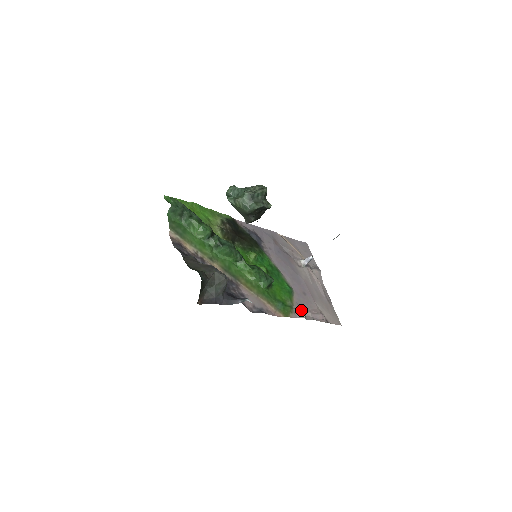
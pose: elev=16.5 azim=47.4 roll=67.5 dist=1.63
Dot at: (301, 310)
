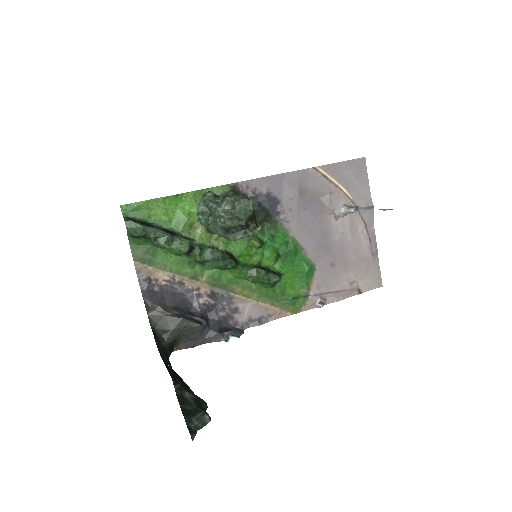
Dot at: (318, 299)
